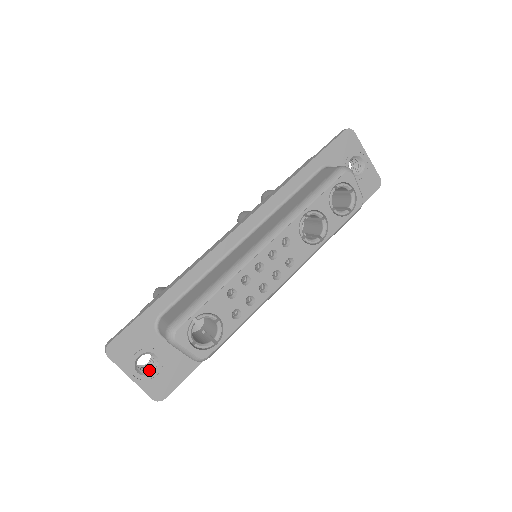
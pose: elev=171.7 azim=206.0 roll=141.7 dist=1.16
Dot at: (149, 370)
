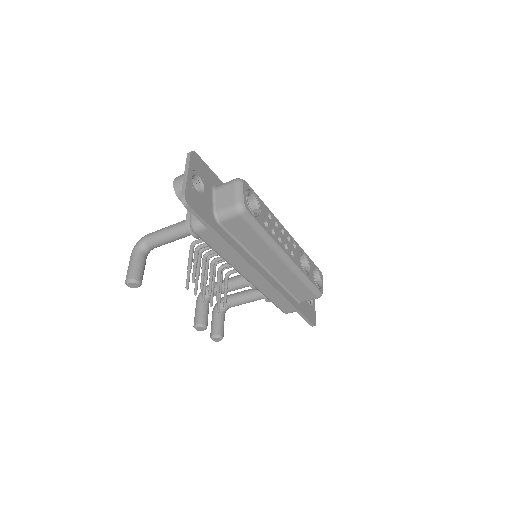
Dot at: (194, 188)
